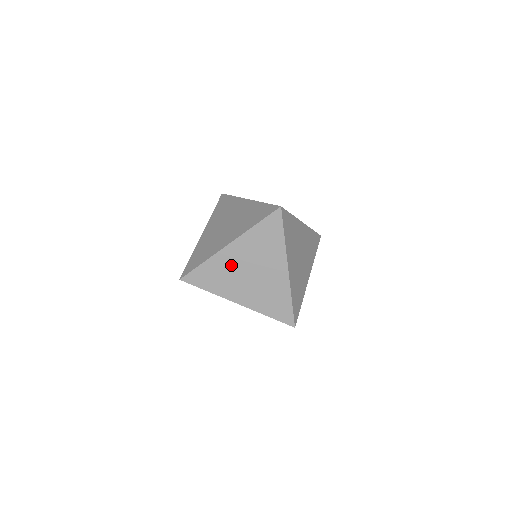
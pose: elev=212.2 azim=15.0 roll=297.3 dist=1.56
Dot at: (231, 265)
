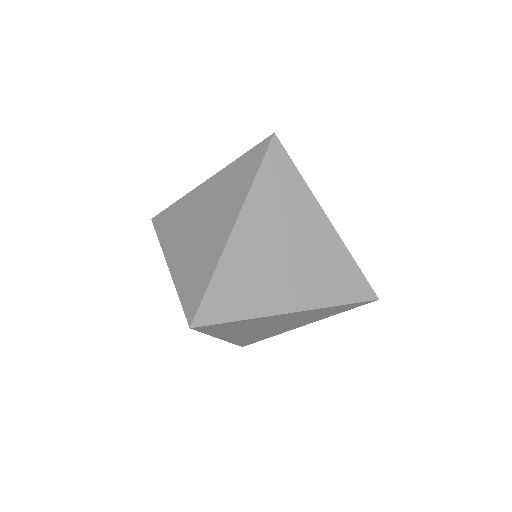
Dot at: (254, 256)
